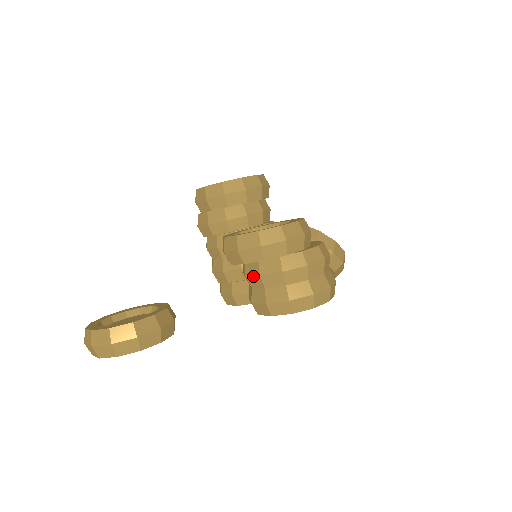
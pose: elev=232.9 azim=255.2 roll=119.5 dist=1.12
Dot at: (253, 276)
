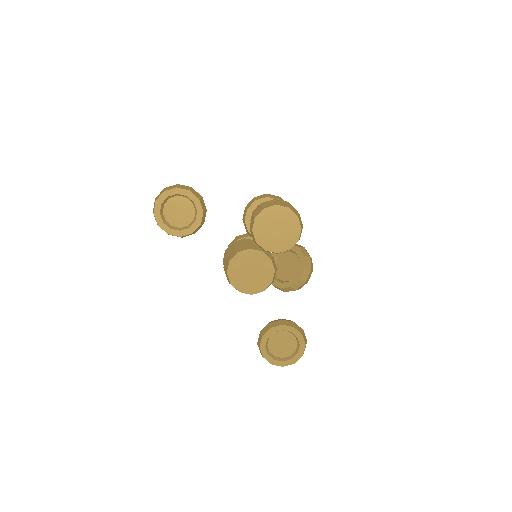
Dot at: (258, 207)
